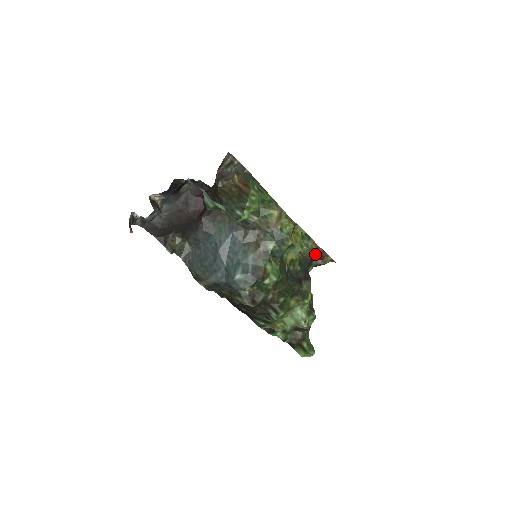
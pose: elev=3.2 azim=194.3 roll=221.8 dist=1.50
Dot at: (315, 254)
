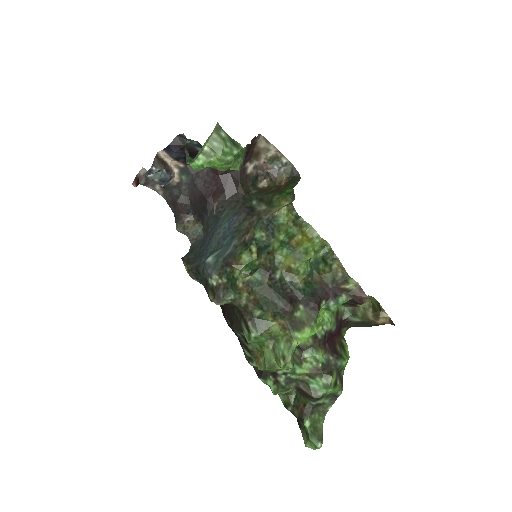
Dot at: (345, 287)
